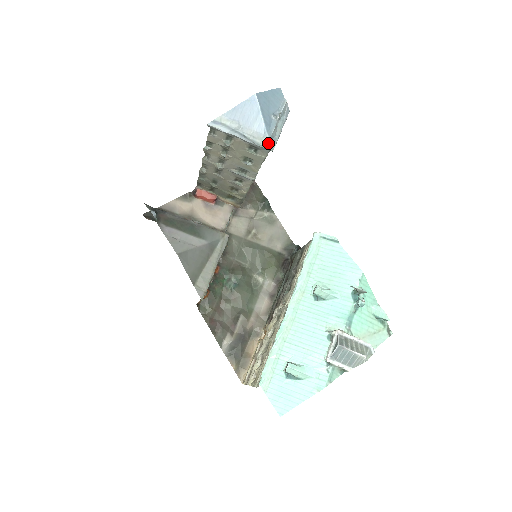
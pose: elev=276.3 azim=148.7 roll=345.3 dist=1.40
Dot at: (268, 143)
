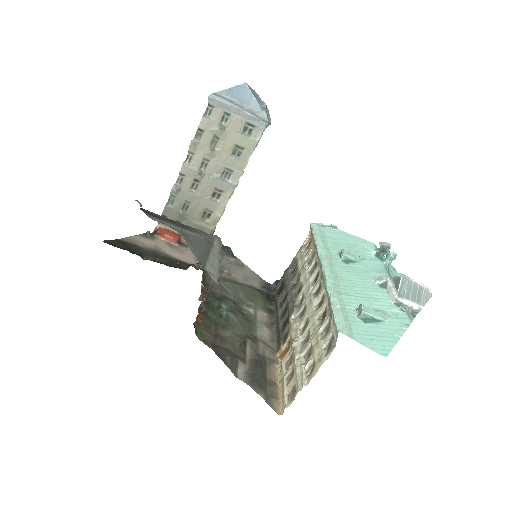
Dot at: (265, 117)
